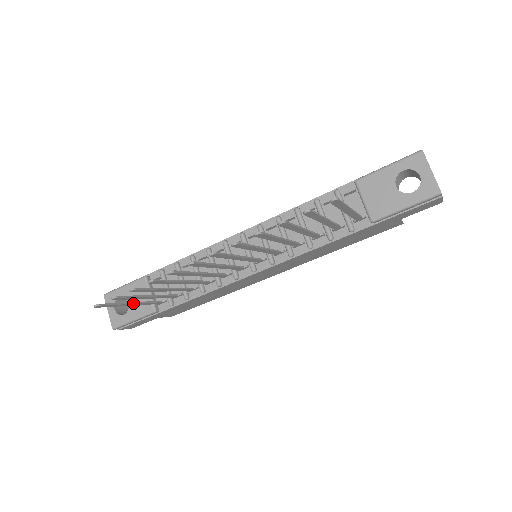
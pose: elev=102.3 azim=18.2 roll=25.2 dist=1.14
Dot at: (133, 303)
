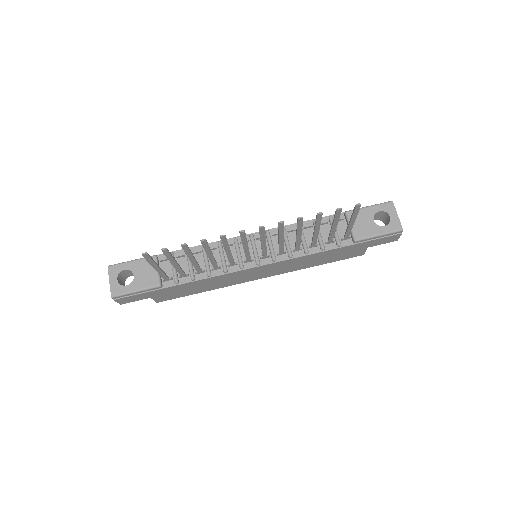
Dot at: (159, 267)
